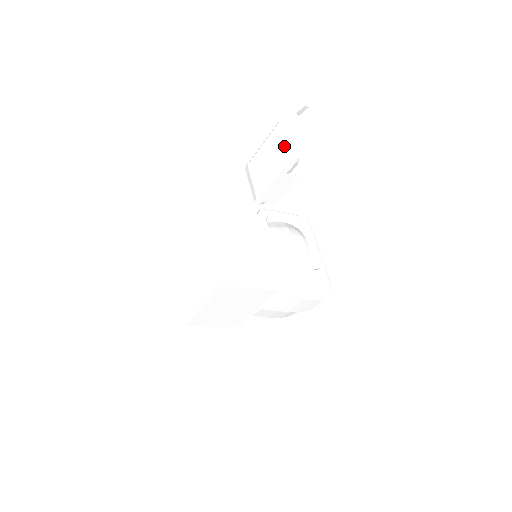
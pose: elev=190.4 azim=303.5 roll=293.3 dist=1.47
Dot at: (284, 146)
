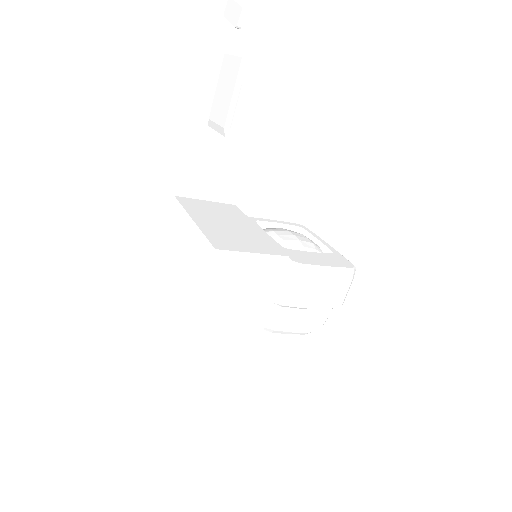
Dot at: (235, 59)
